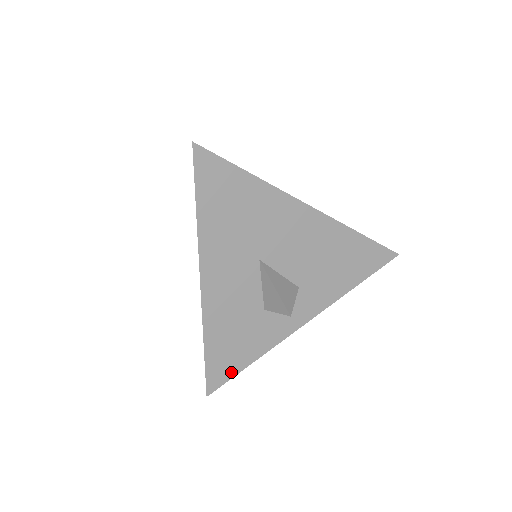
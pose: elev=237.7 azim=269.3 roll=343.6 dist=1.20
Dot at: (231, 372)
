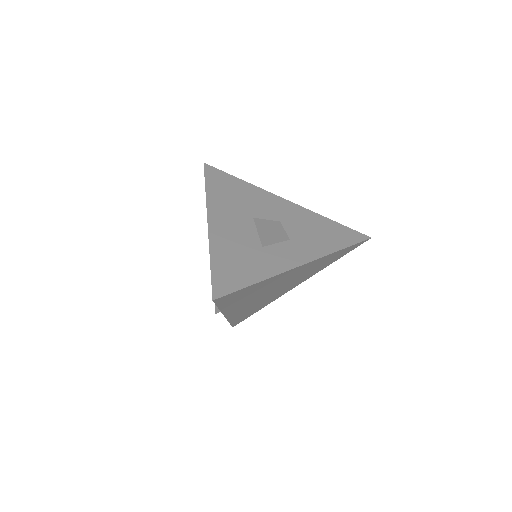
Dot at: (237, 285)
